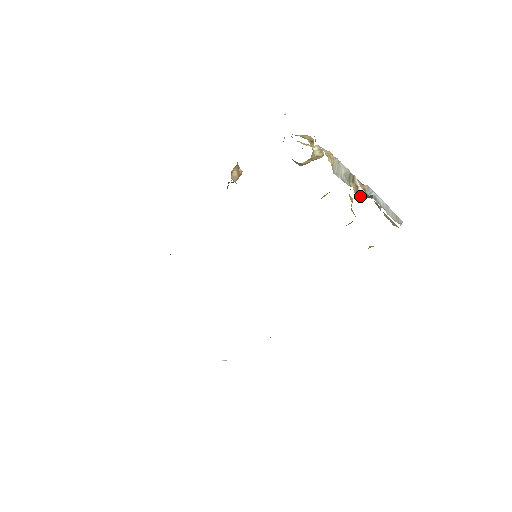
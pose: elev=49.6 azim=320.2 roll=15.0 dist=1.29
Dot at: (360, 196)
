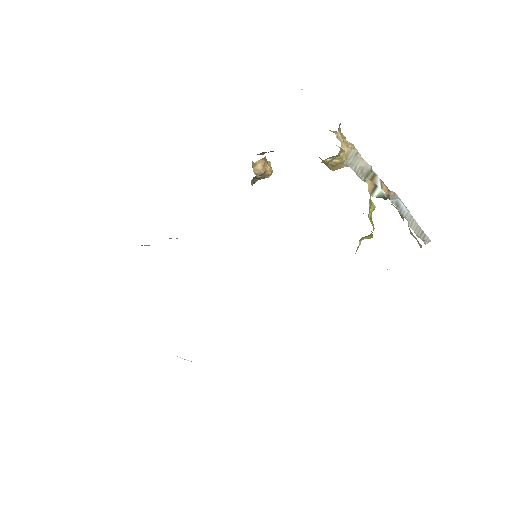
Dot at: (376, 197)
